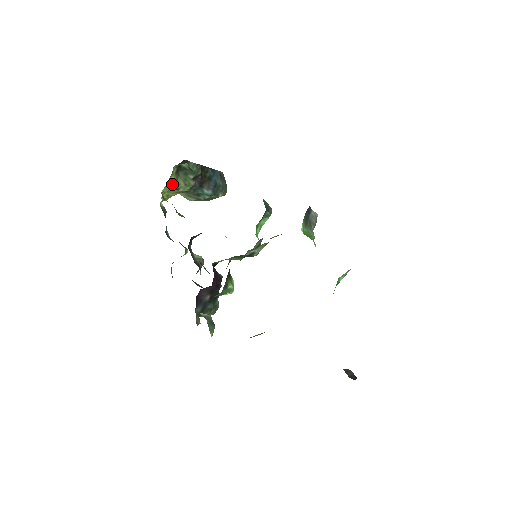
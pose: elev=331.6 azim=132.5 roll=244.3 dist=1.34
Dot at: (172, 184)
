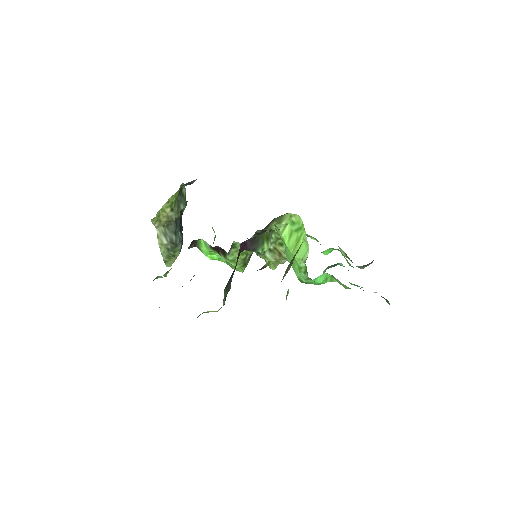
Dot at: (175, 199)
